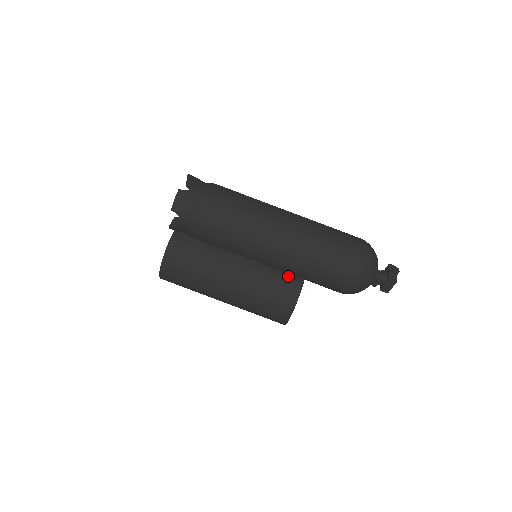
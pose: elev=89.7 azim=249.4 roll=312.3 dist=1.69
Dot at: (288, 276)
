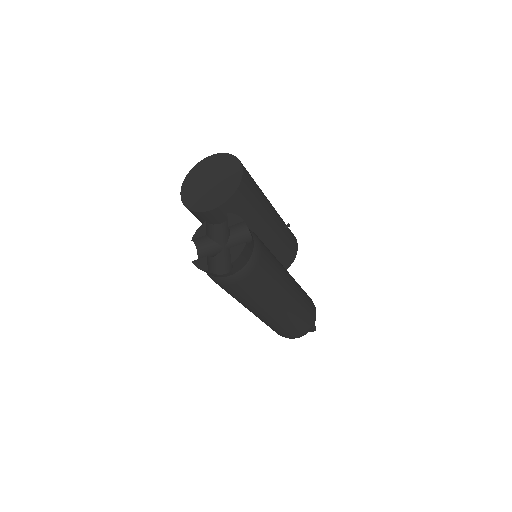
Dot at: occluded
